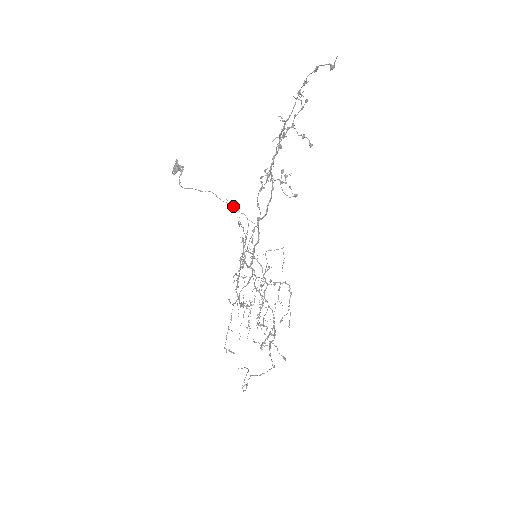
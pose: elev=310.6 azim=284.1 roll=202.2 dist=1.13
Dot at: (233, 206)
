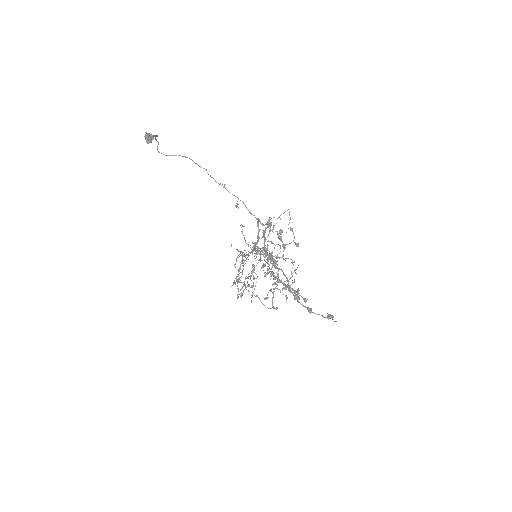
Dot at: occluded
